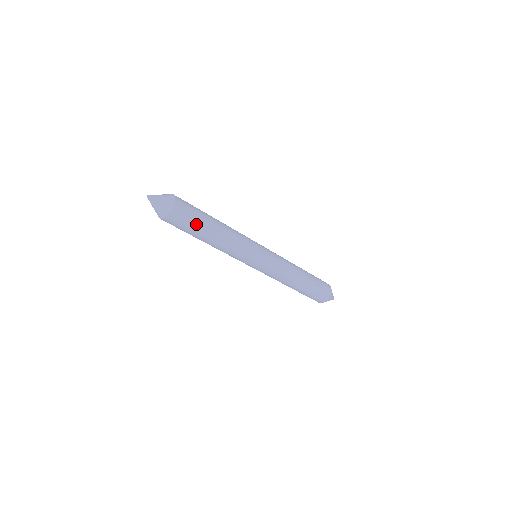
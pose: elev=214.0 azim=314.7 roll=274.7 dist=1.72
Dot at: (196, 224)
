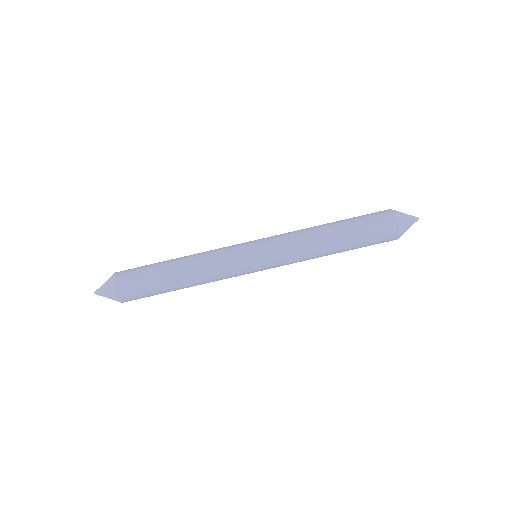
Dot at: (149, 265)
